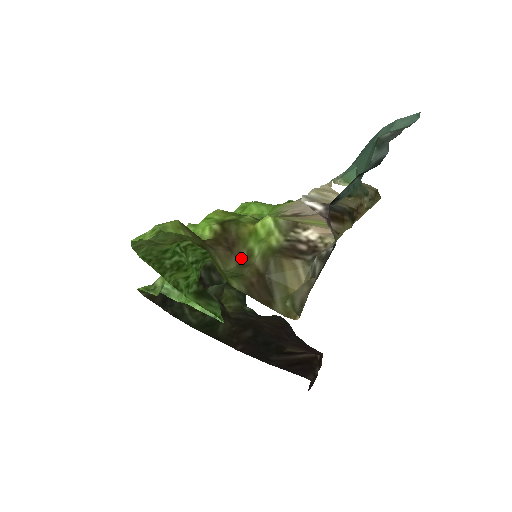
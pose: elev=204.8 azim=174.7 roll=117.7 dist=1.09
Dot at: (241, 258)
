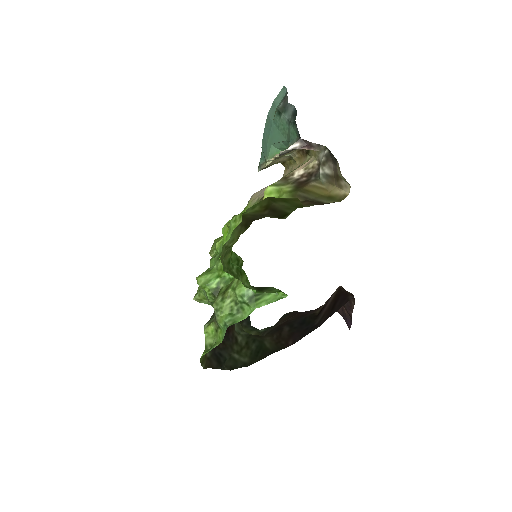
Dot at: occluded
